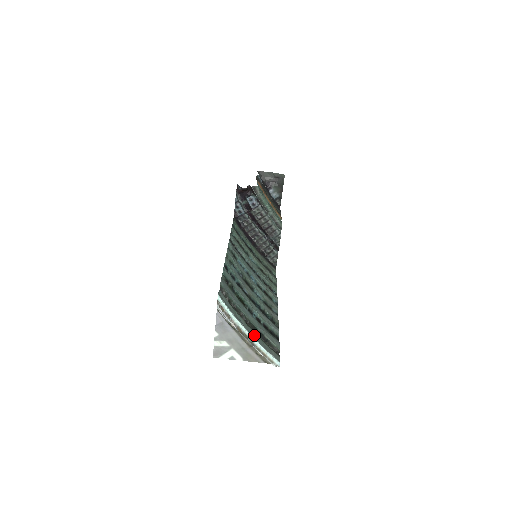
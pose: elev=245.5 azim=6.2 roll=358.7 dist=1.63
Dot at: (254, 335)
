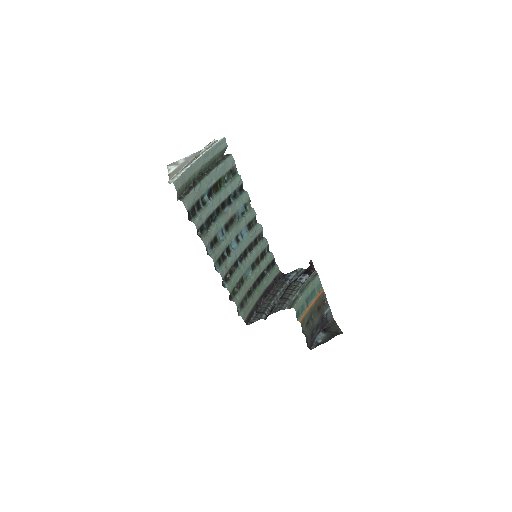
Dot at: (195, 167)
